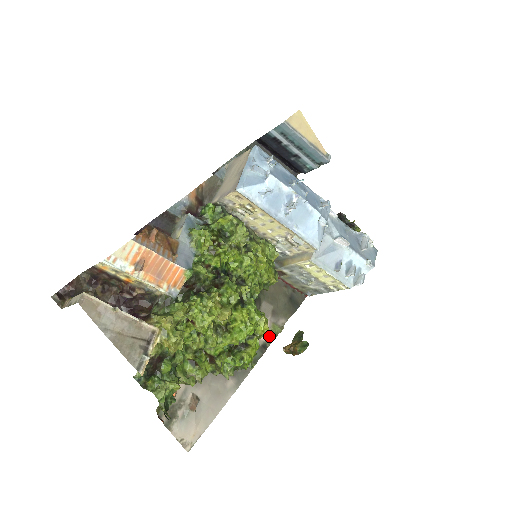
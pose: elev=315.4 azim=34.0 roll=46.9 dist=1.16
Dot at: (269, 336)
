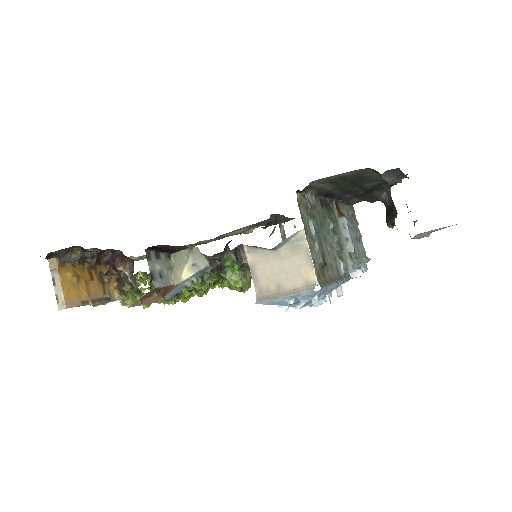
Dot at: (234, 234)
